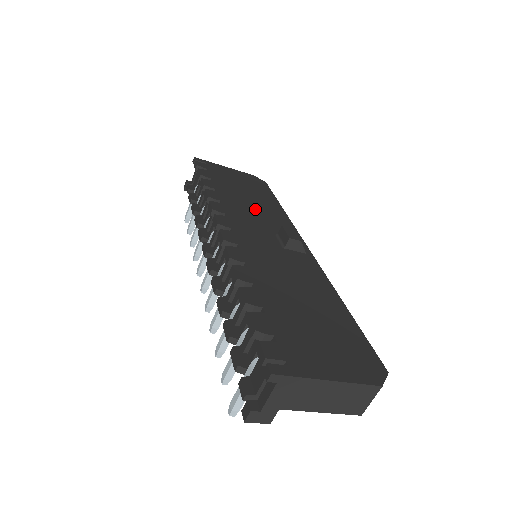
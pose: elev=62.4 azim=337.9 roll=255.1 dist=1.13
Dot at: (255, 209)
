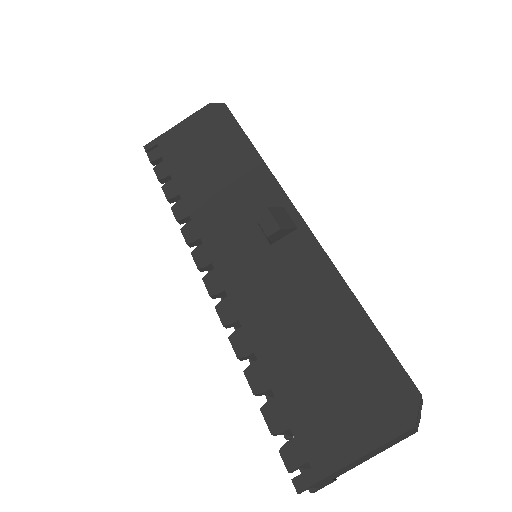
Dot at: (226, 190)
